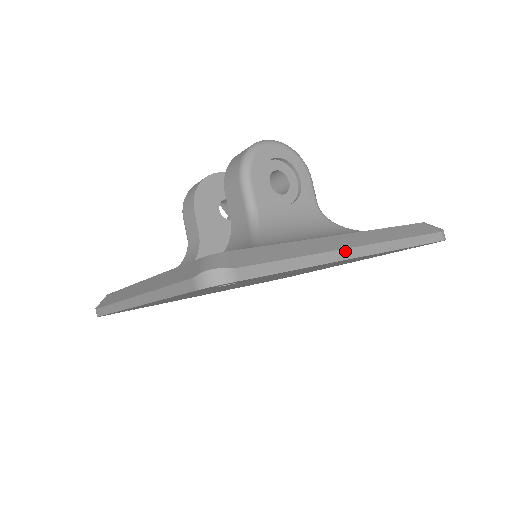
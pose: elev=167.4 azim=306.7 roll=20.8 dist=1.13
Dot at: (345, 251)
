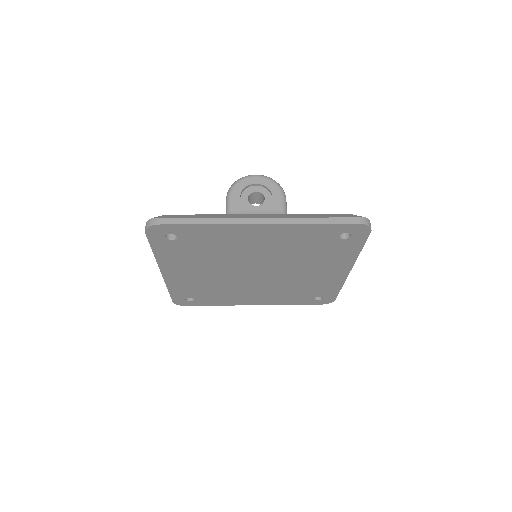
Dot at: (246, 219)
